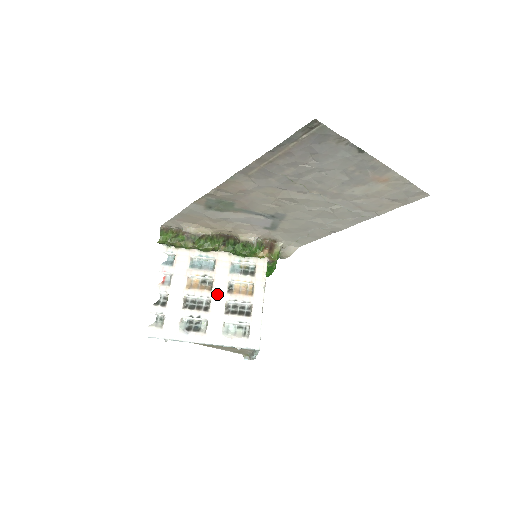
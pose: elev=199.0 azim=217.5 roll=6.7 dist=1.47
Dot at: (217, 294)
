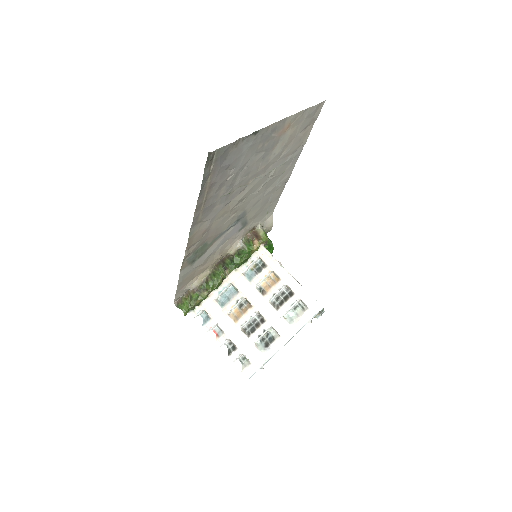
Dot at: (258, 304)
